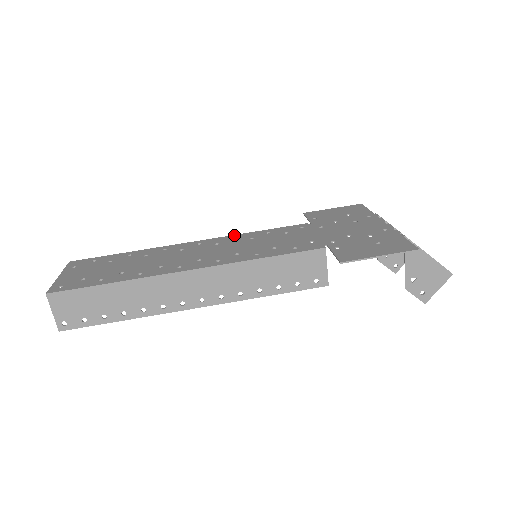
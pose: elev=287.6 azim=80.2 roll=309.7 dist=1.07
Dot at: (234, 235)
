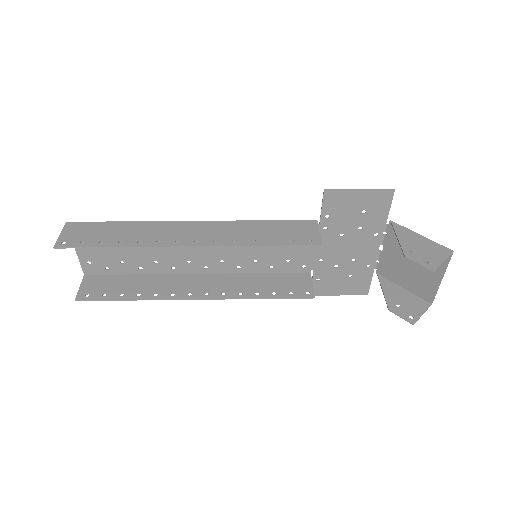
Dot at: (240, 272)
